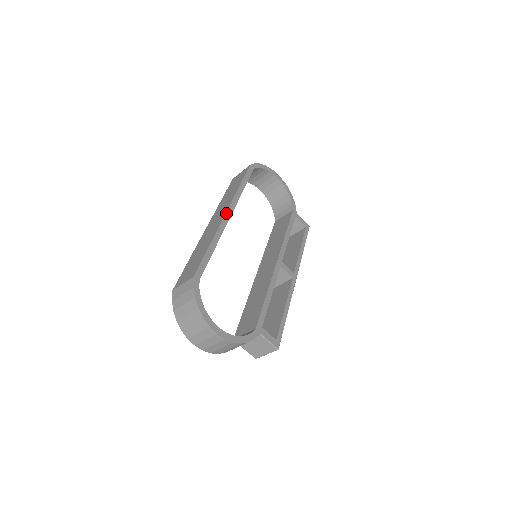
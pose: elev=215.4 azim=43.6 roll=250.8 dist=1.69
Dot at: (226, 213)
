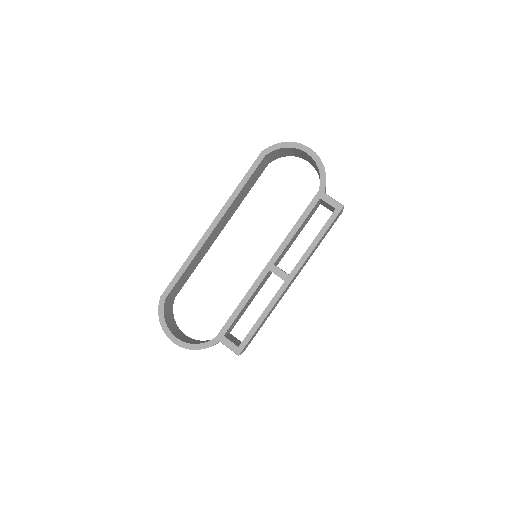
Dot at: (210, 226)
